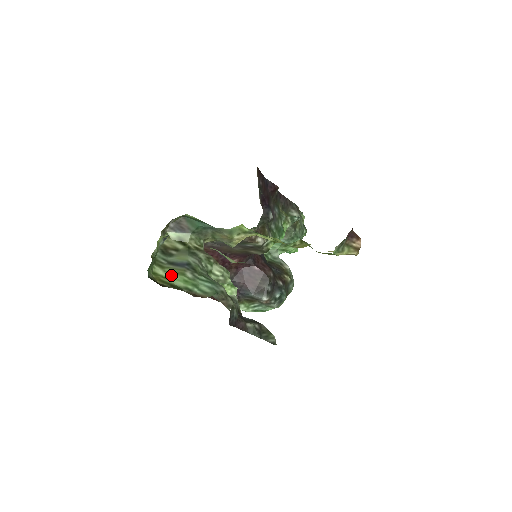
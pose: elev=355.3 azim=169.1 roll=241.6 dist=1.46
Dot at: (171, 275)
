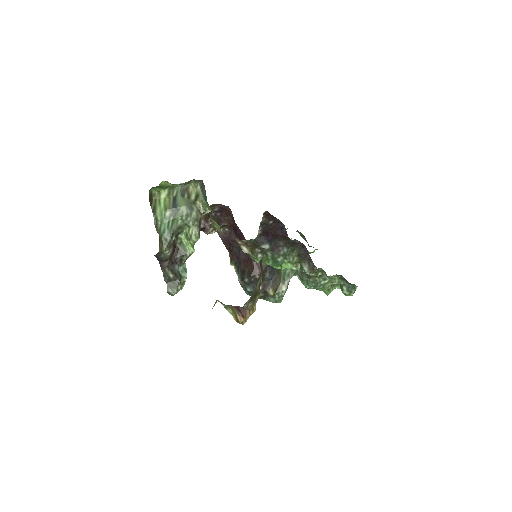
Dot at: (163, 203)
